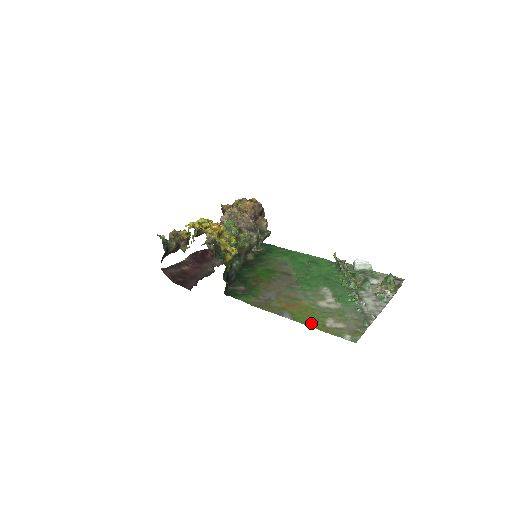
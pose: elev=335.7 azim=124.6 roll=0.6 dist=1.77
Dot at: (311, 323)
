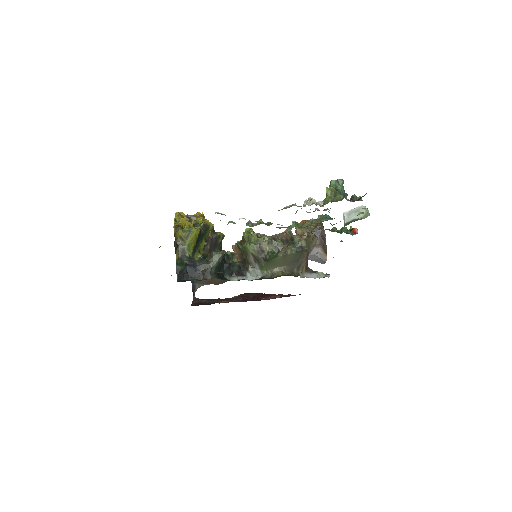
Dot at: occluded
